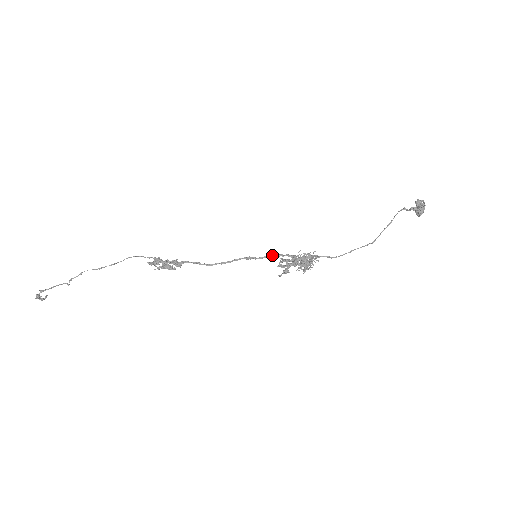
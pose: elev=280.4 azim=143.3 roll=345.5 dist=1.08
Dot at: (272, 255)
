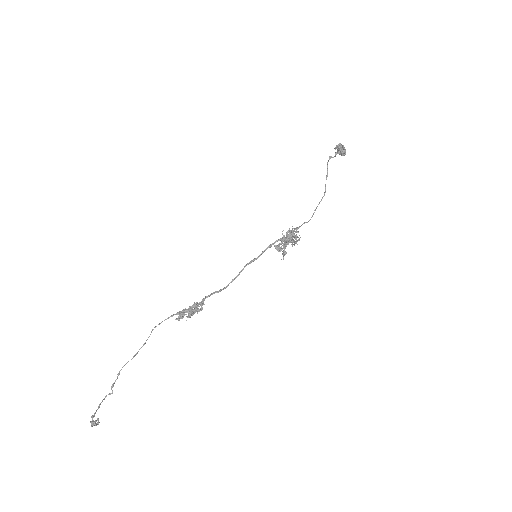
Dot at: (265, 249)
